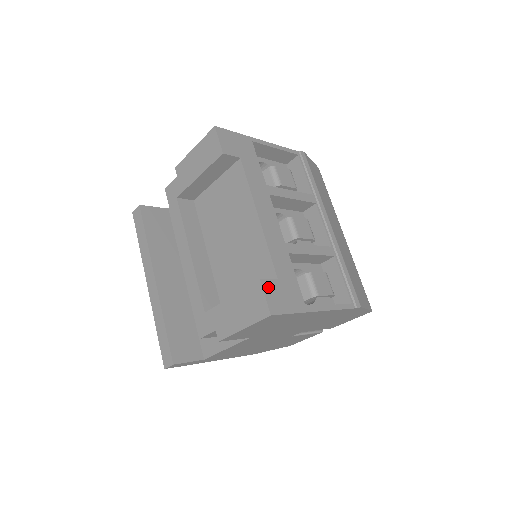
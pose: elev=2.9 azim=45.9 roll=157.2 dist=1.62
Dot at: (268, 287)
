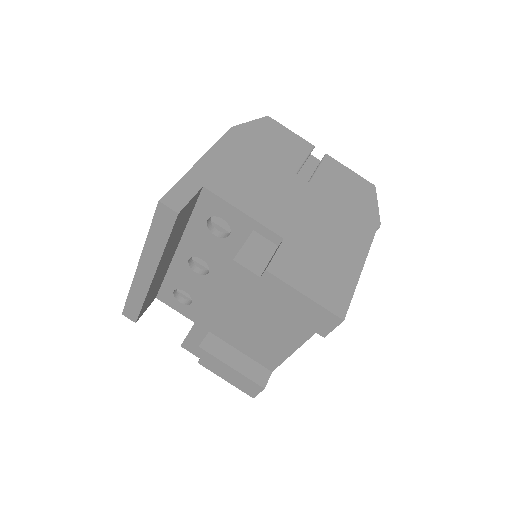
Dot at: occluded
